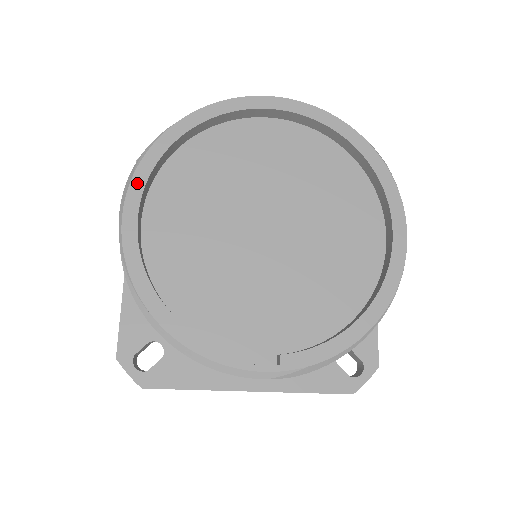
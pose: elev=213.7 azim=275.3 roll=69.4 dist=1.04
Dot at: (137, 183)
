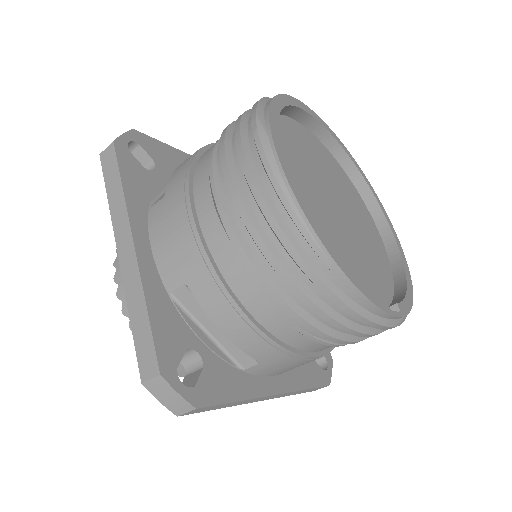
Dot at: (275, 136)
